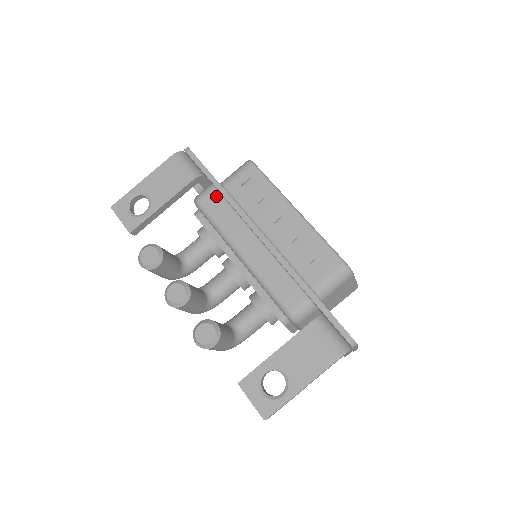
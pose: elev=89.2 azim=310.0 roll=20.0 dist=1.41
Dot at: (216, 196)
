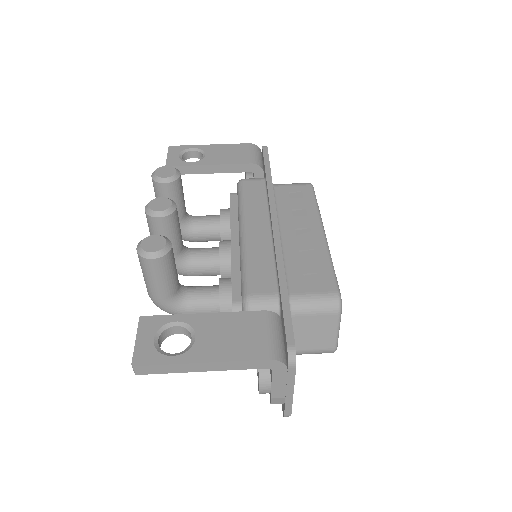
Dot at: (261, 184)
